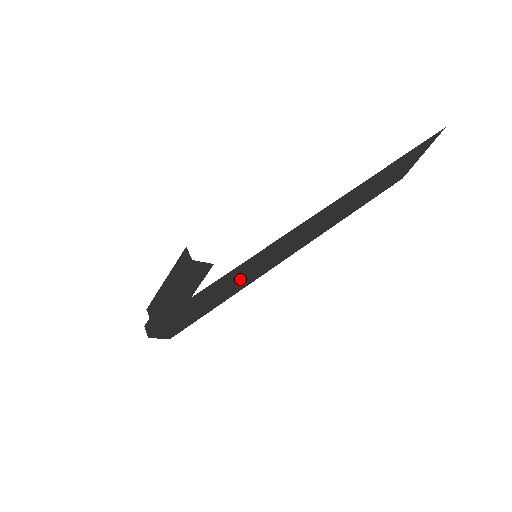
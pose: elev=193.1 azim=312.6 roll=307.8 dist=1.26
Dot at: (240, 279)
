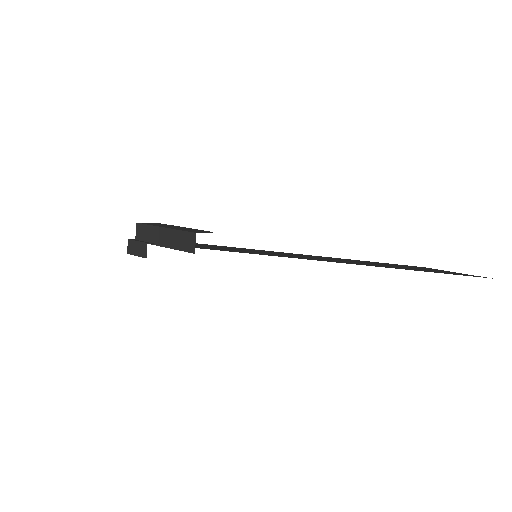
Dot at: occluded
